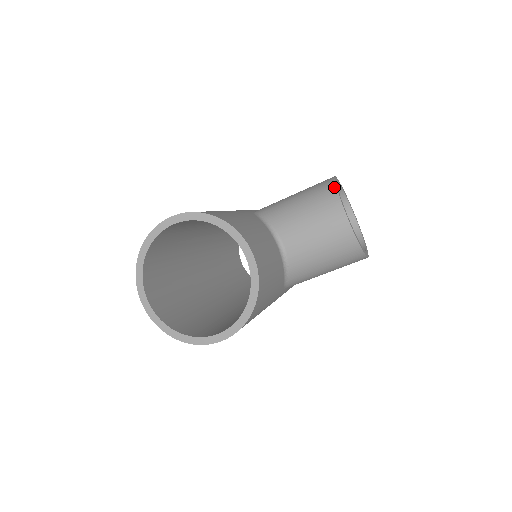
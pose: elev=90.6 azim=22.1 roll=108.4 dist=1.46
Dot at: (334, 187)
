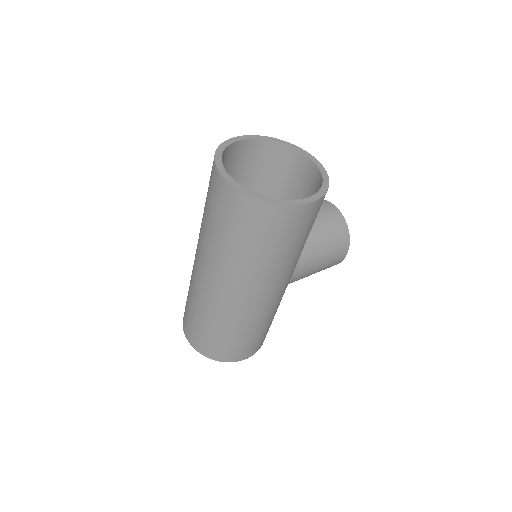
Dot at: occluded
